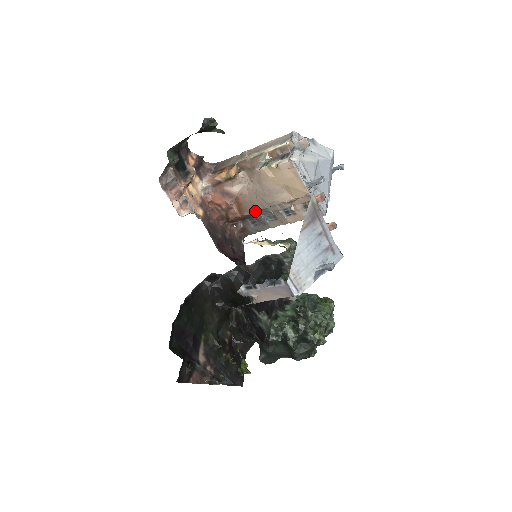
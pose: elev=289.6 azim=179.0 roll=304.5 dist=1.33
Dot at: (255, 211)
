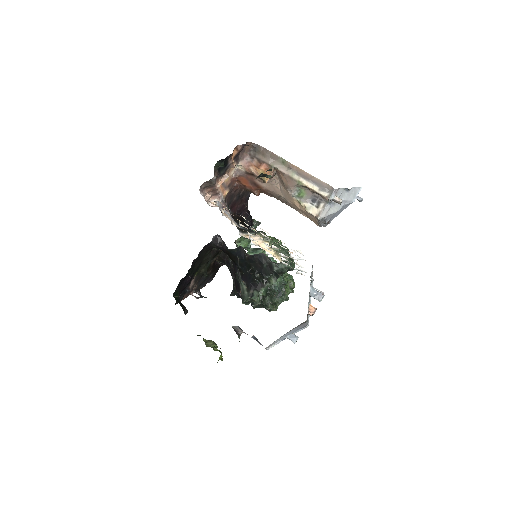
Dot at: (273, 196)
